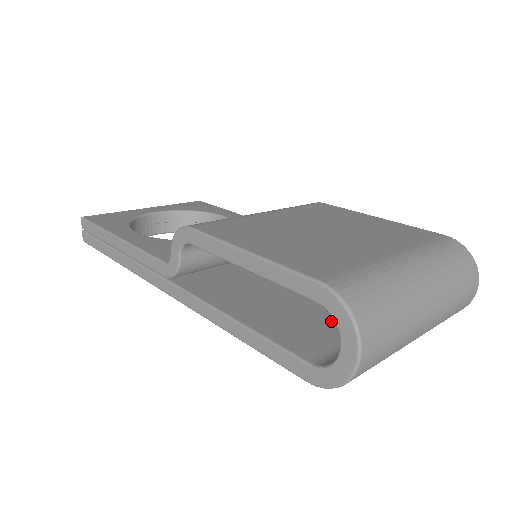
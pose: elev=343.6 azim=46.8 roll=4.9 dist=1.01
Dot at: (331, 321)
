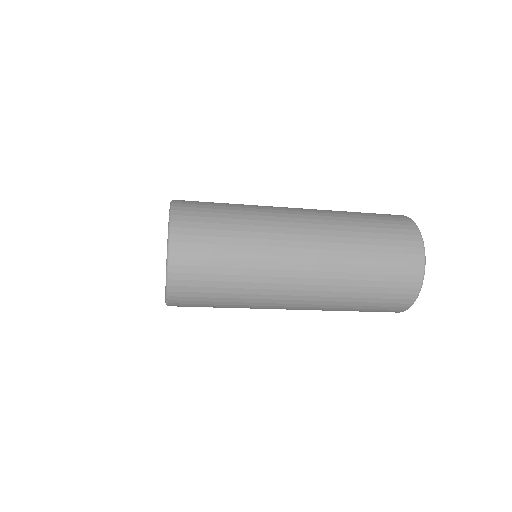
Dot at: occluded
